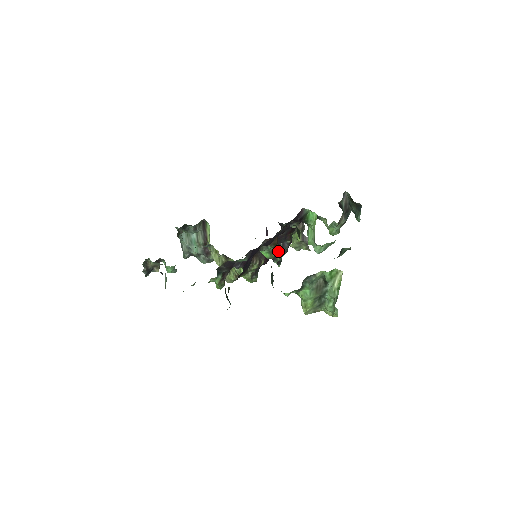
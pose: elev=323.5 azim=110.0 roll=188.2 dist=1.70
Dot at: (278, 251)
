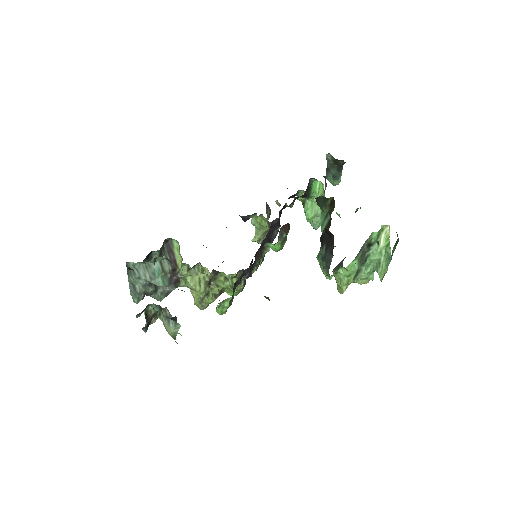
Dot at: occluded
